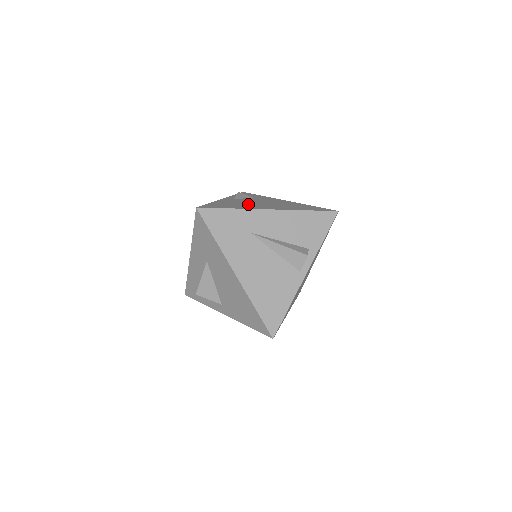
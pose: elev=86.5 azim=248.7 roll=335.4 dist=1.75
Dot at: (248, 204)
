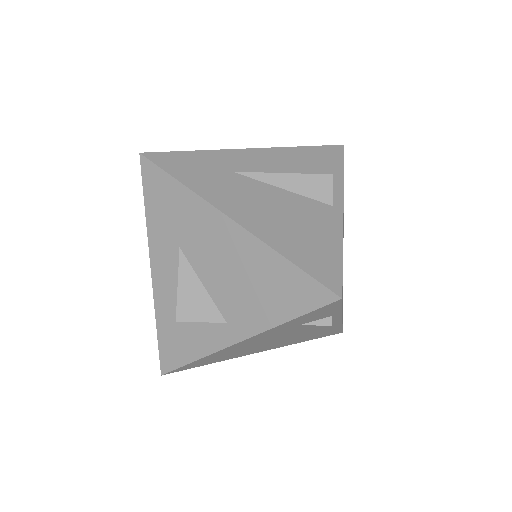
Dot at: occluded
